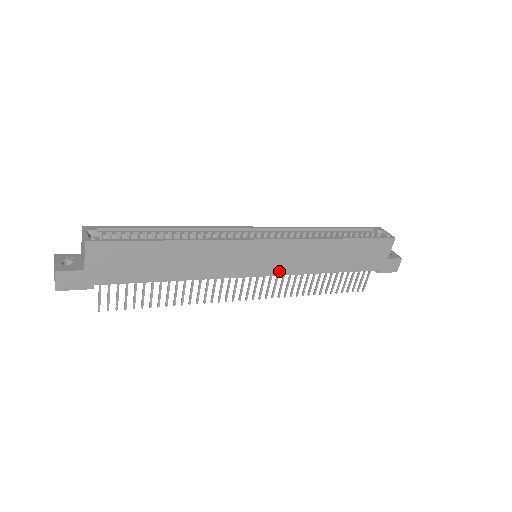
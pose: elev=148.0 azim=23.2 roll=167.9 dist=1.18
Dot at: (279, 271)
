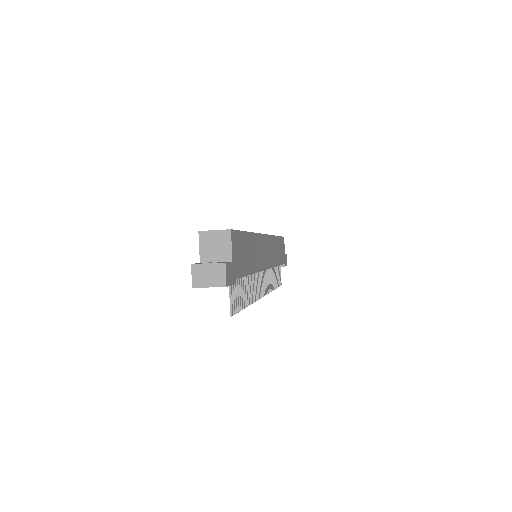
Dot at: (270, 264)
